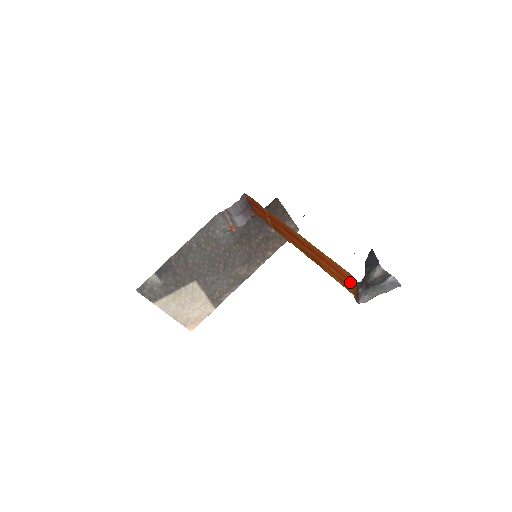
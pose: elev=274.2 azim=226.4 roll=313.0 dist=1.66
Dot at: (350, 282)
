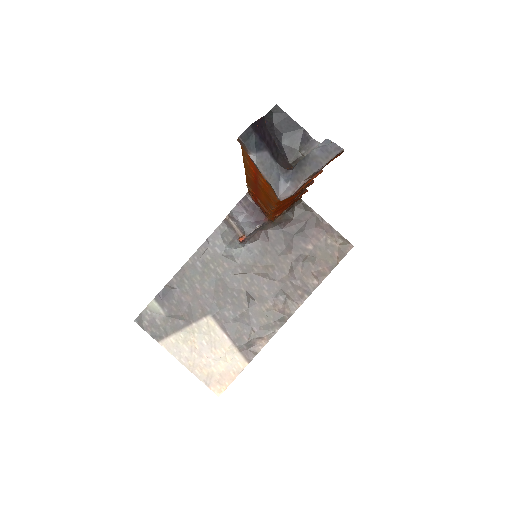
Dot at: occluded
